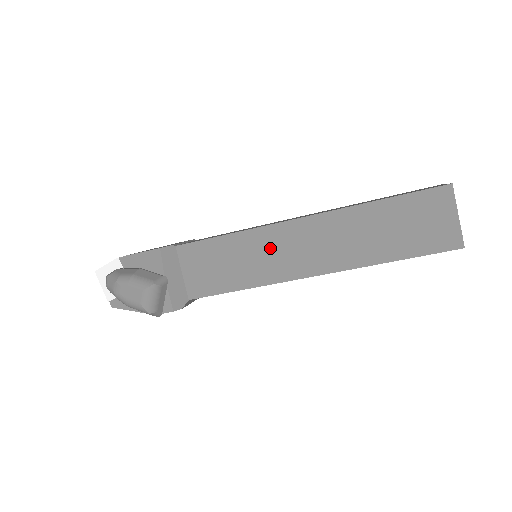
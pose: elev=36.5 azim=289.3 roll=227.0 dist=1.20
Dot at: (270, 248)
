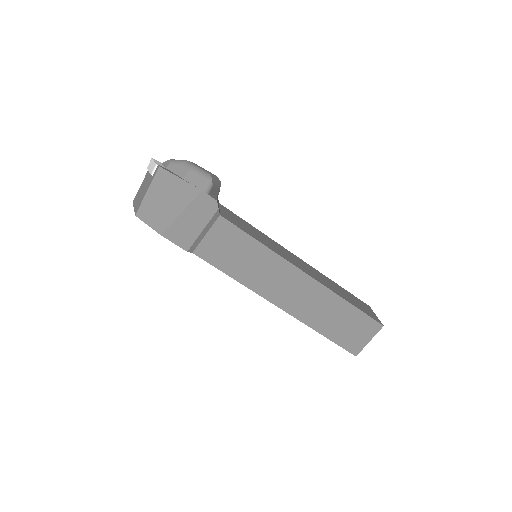
Dot at: (280, 249)
